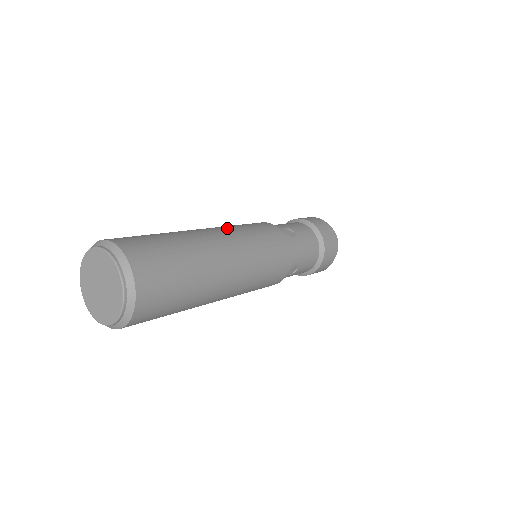
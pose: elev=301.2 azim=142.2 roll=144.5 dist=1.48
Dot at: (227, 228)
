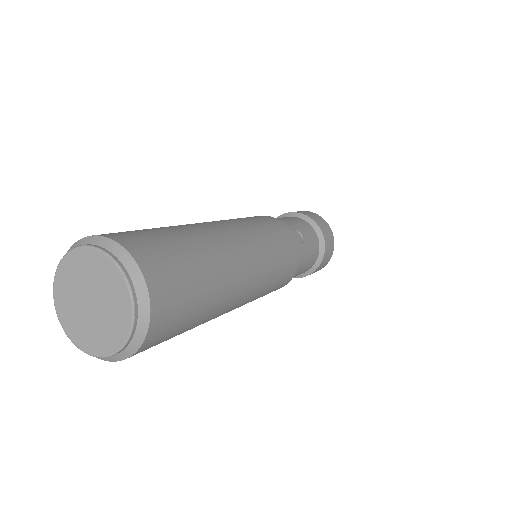
Dot at: (246, 228)
